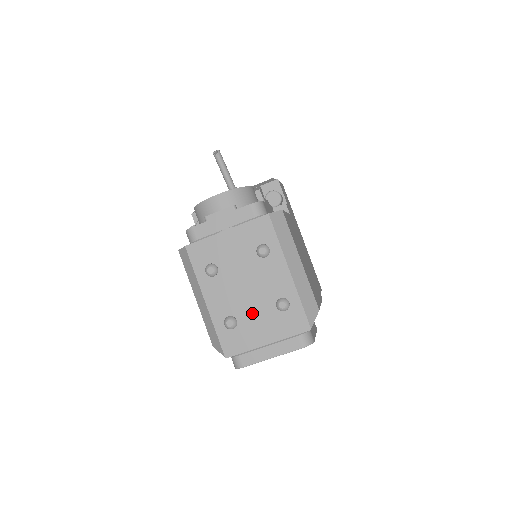
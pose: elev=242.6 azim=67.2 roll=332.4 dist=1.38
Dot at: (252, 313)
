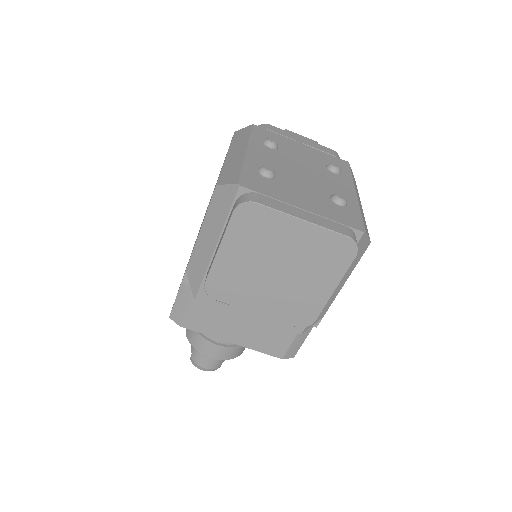
Dot at: (298, 184)
